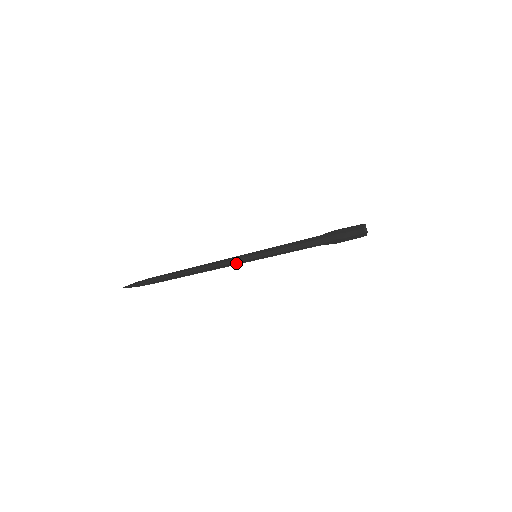
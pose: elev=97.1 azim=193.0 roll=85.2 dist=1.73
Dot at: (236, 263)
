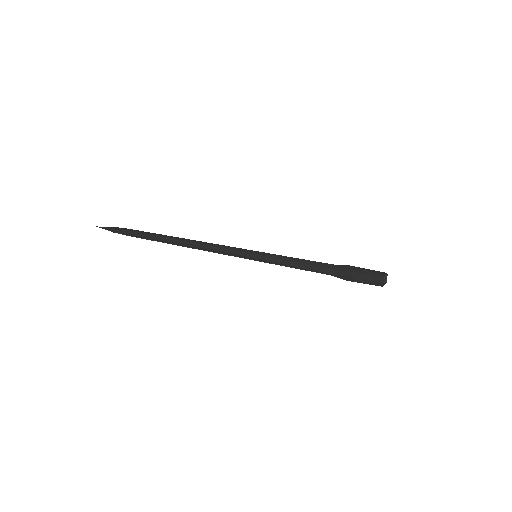
Dot at: (231, 254)
